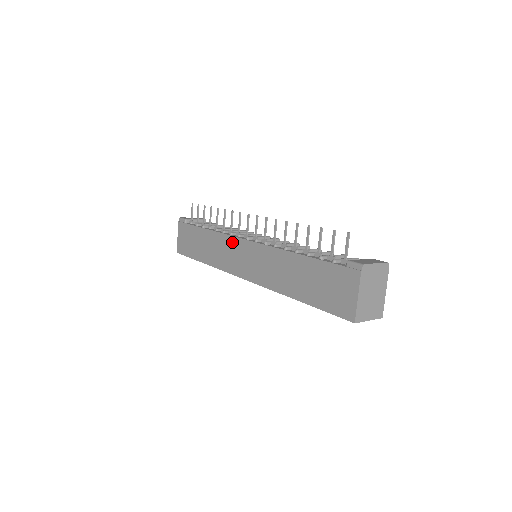
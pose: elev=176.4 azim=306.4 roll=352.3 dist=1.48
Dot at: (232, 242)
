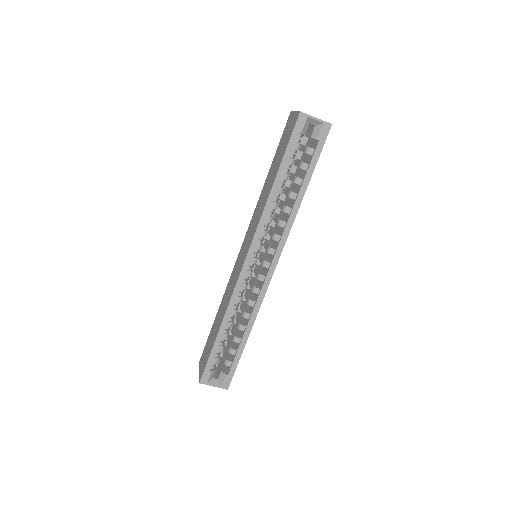
Dot at: (234, 268)
